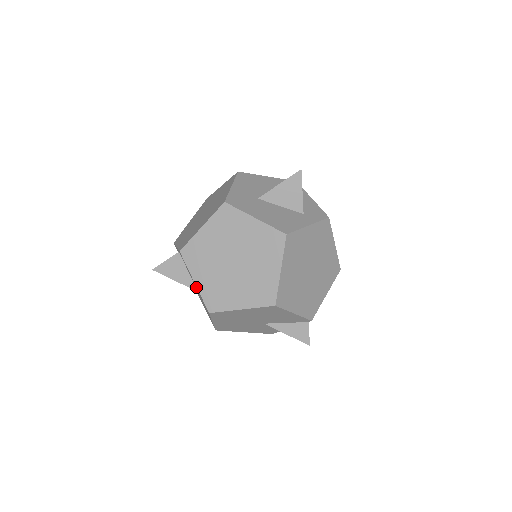
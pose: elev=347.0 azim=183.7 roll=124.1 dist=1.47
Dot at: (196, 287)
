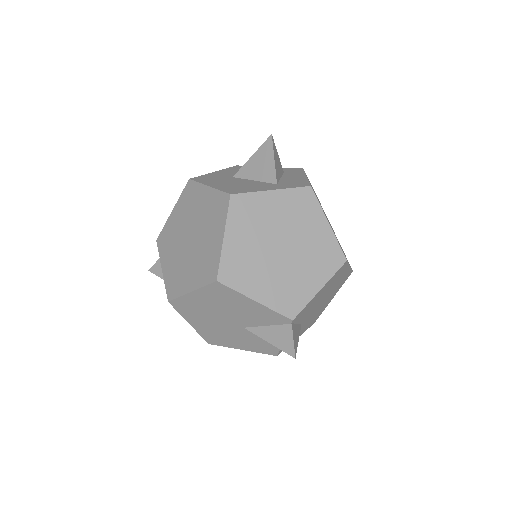
Dot at: occluded
